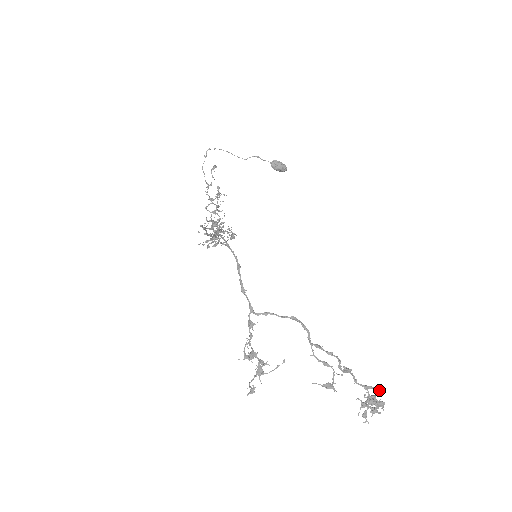
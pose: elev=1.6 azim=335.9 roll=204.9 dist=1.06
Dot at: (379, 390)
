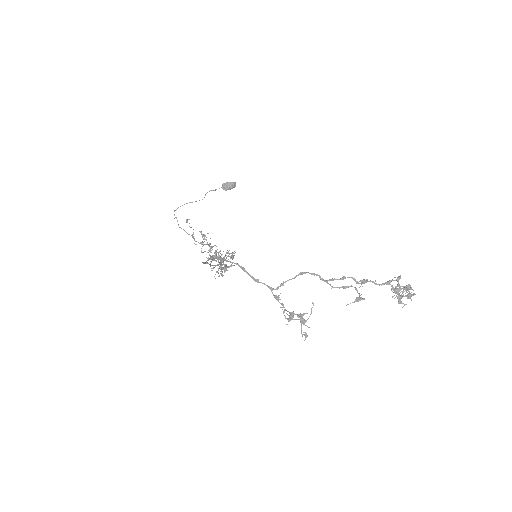
Dot at: (398, 279)
